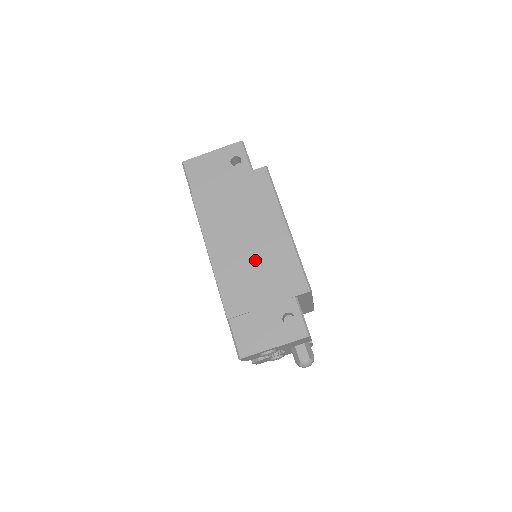
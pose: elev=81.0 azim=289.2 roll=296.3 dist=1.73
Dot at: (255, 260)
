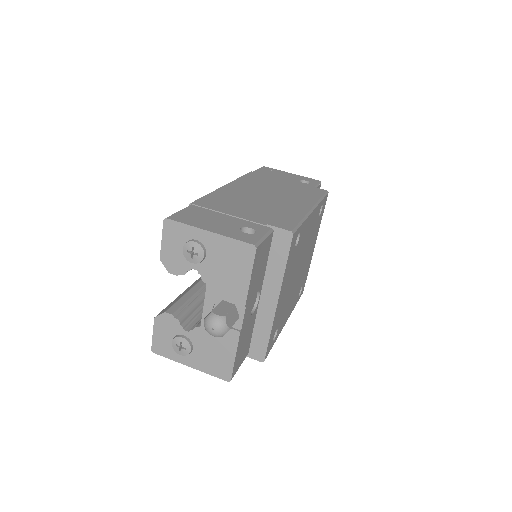
Dot at: (261, 203)
